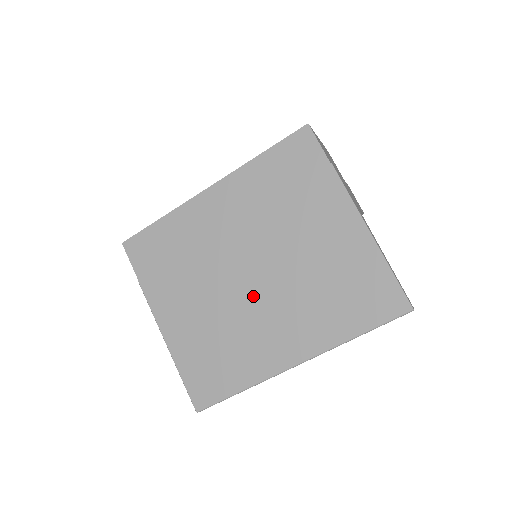
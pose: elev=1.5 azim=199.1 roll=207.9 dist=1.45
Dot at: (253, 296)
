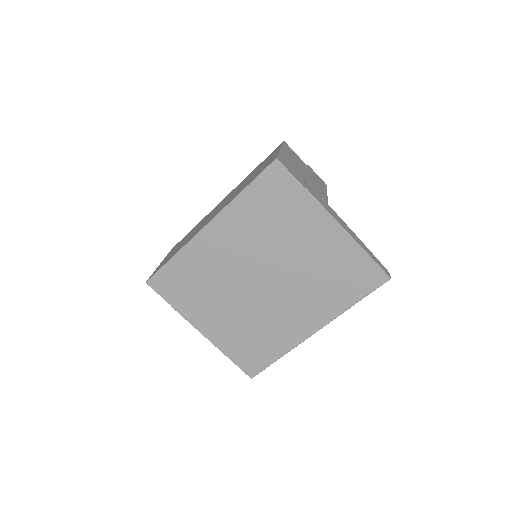
Dot at: (270, 296)
